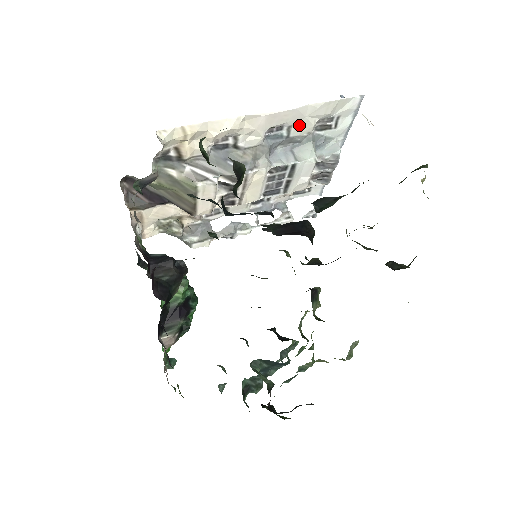
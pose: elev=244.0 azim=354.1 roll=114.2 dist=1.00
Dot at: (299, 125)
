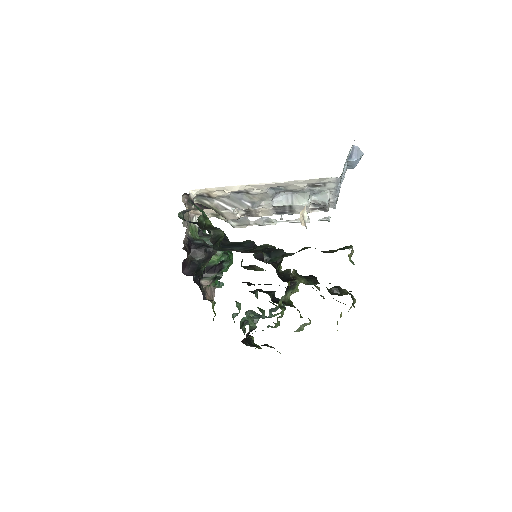
Dot at: (292, 186)
